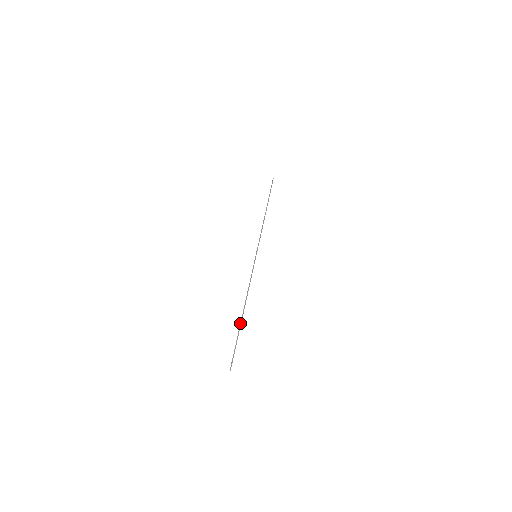
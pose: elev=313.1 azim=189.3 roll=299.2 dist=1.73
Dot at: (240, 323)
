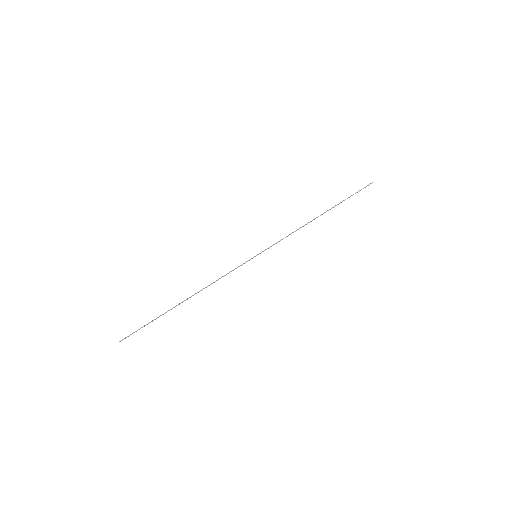
Dot at: (171, 309)
